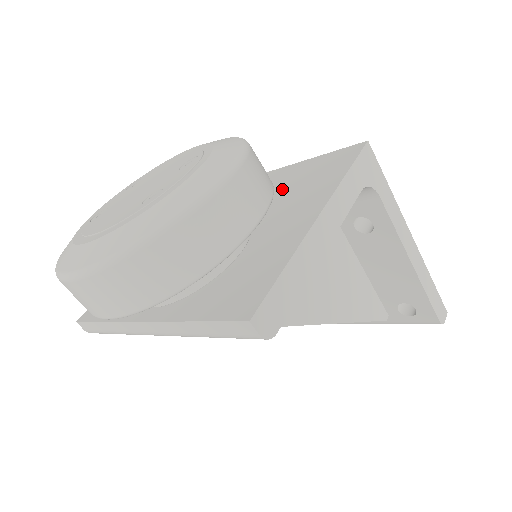
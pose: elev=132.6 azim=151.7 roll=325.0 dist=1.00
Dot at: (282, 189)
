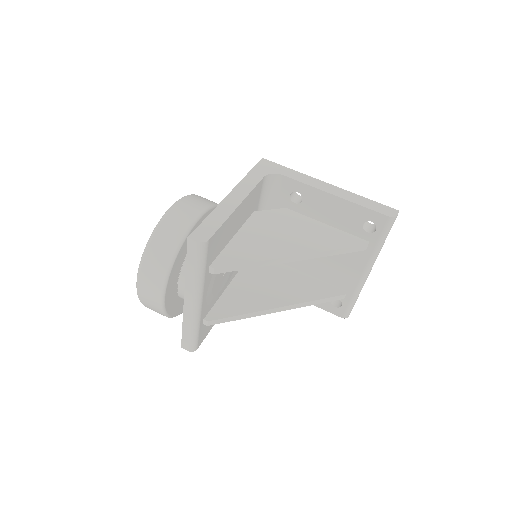
Dot at: occluded
